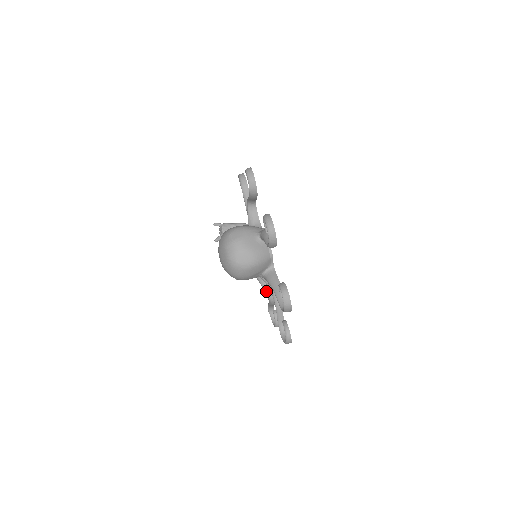
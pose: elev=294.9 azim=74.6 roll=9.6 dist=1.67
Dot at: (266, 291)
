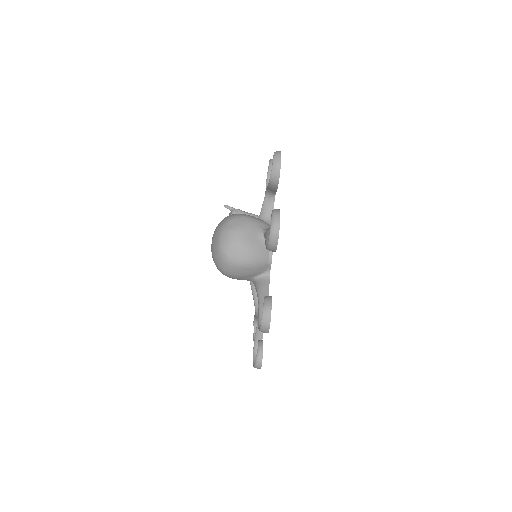
Dot at: (255, 299)
